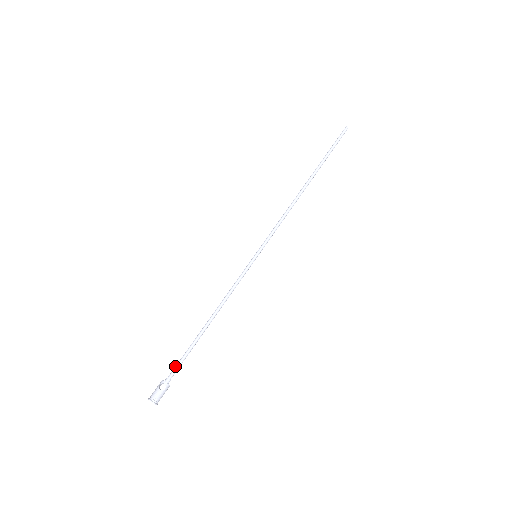
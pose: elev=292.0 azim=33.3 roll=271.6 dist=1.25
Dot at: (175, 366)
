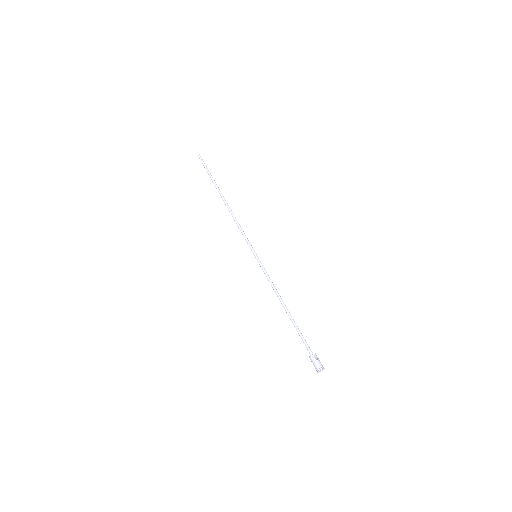
Dot at: occluded
